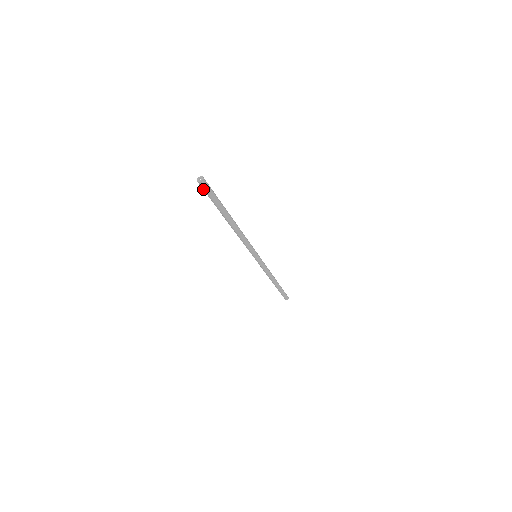
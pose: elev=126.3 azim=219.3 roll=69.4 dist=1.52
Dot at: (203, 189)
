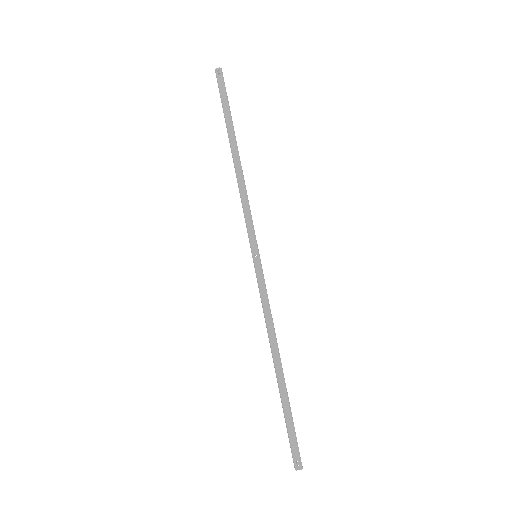
Dot at: (218, 83)
